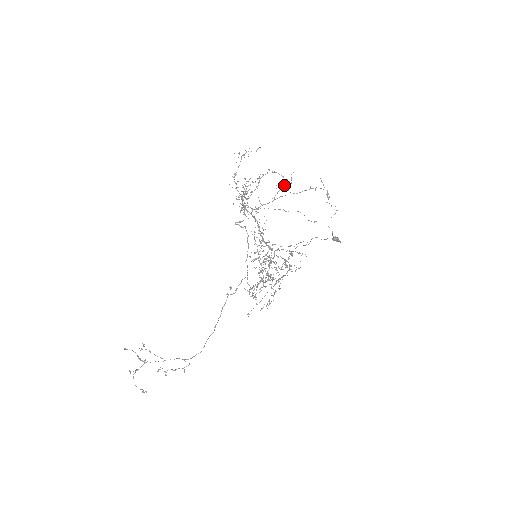
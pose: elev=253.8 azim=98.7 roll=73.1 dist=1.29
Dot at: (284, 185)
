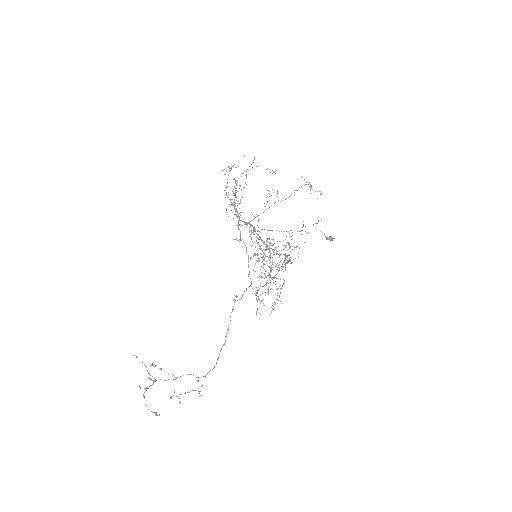
Dot at: occluded
